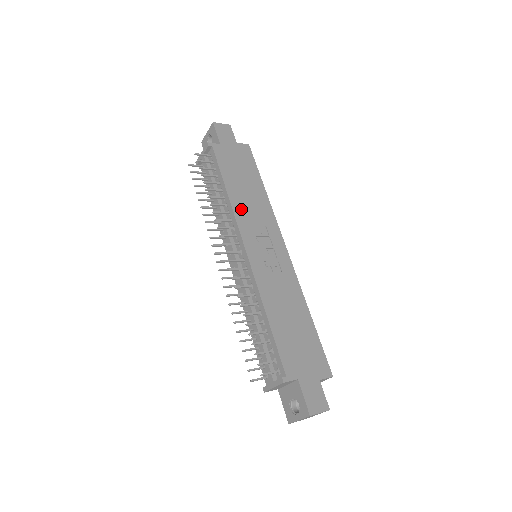
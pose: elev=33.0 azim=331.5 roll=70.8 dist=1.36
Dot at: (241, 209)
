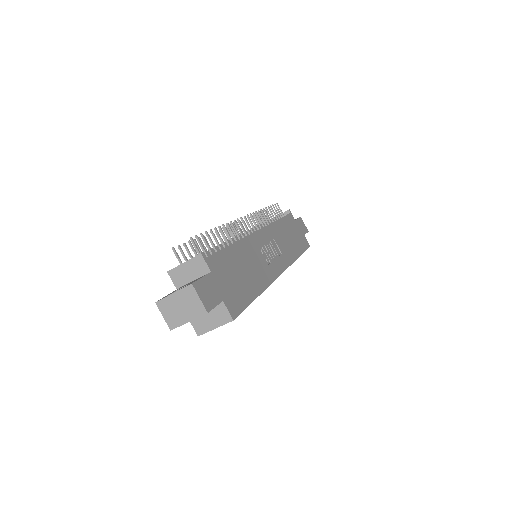
Dot at: (277, 231)
